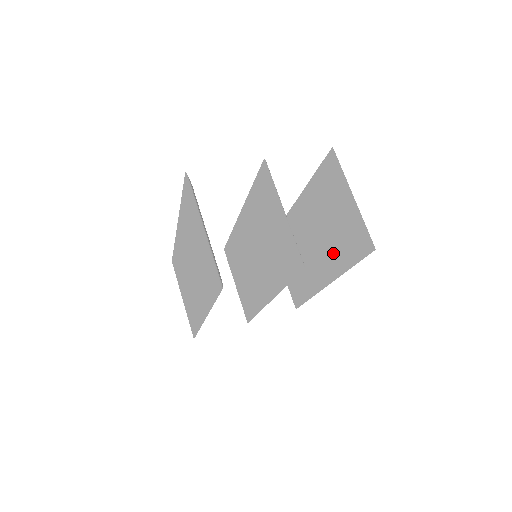
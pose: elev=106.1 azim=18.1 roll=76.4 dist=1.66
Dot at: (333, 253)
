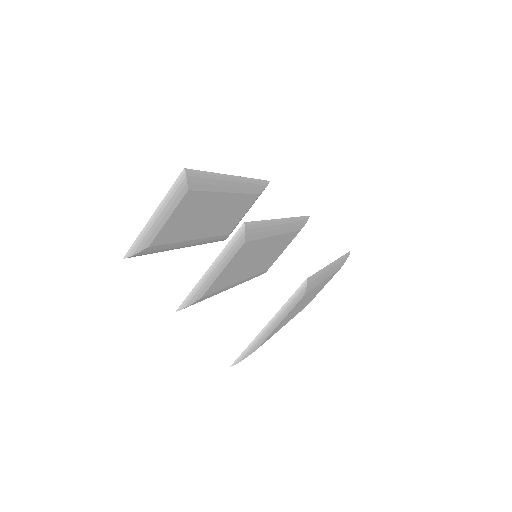
Dot at: occluded
